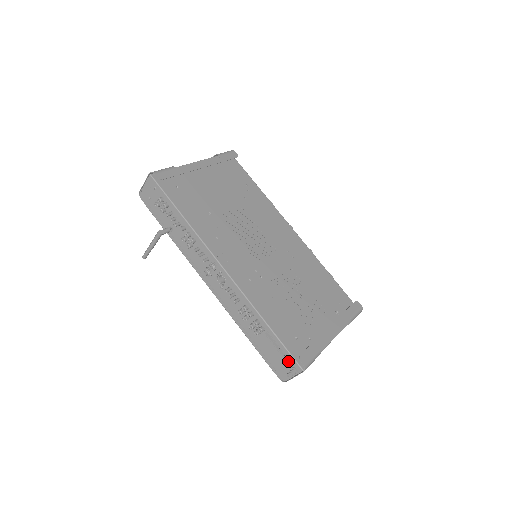
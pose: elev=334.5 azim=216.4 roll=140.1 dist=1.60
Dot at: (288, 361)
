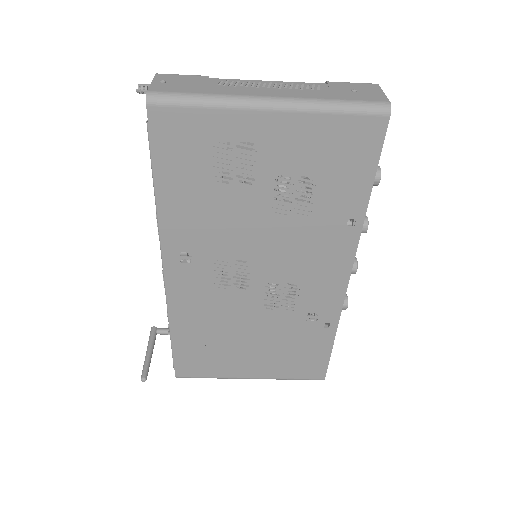
Dot at: occluded
